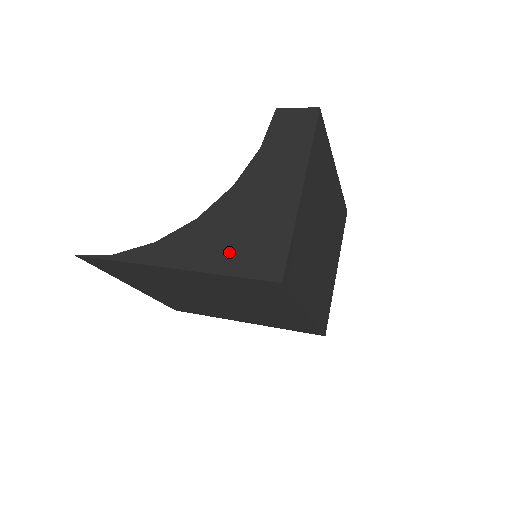
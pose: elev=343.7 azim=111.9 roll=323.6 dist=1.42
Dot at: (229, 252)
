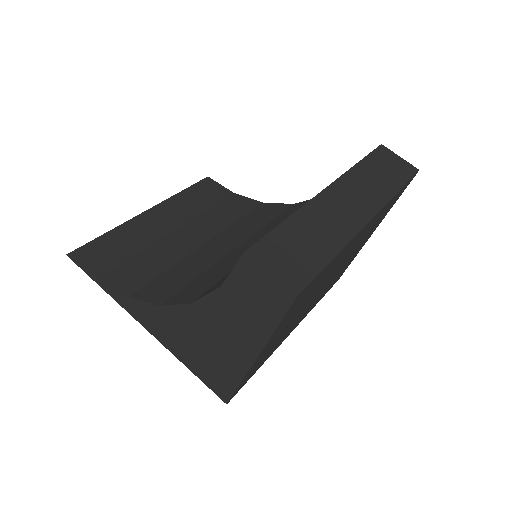
Dot at: (188, 354)
